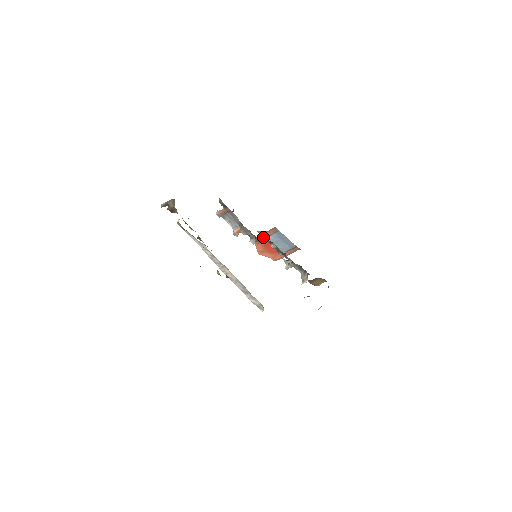
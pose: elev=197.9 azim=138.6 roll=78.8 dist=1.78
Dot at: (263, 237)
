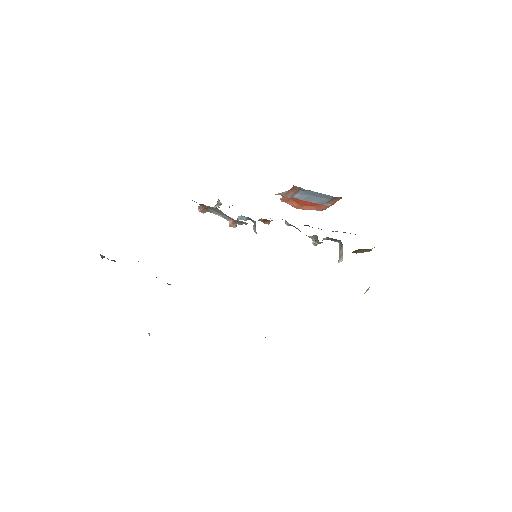
Dot at: (289, 196)
